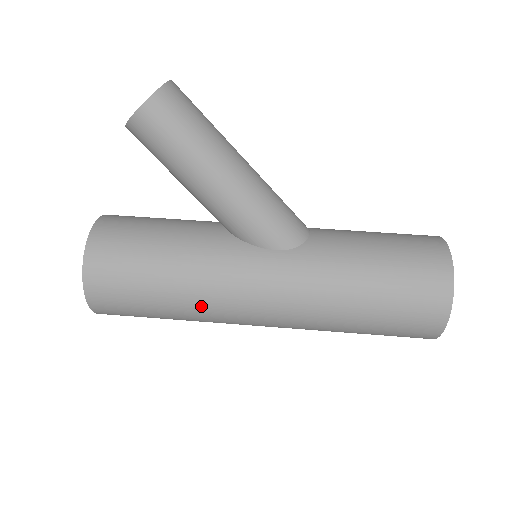
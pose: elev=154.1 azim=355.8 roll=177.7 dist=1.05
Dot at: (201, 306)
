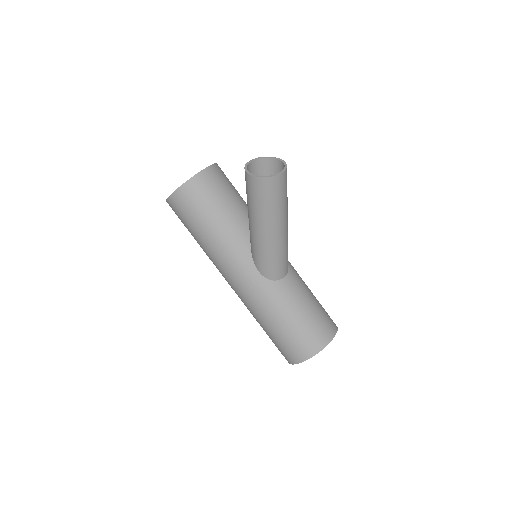
Dot at: (209, 255)
